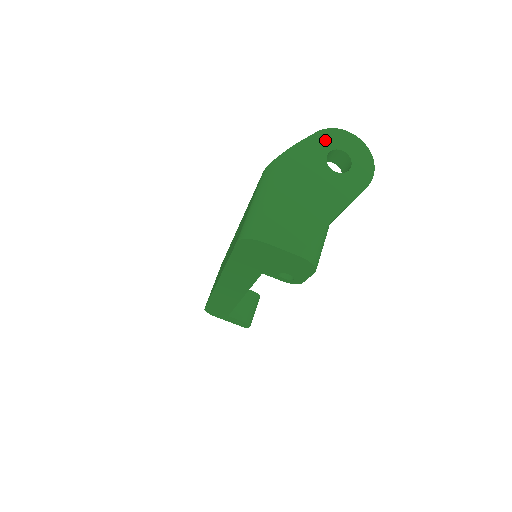
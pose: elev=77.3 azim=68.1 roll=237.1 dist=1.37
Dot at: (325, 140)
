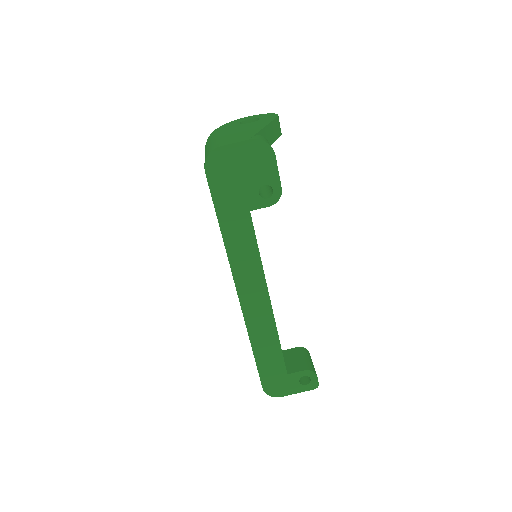
Dot at: (234, 122)
